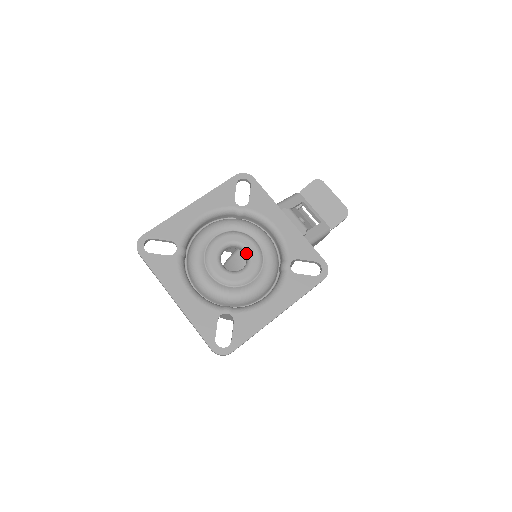
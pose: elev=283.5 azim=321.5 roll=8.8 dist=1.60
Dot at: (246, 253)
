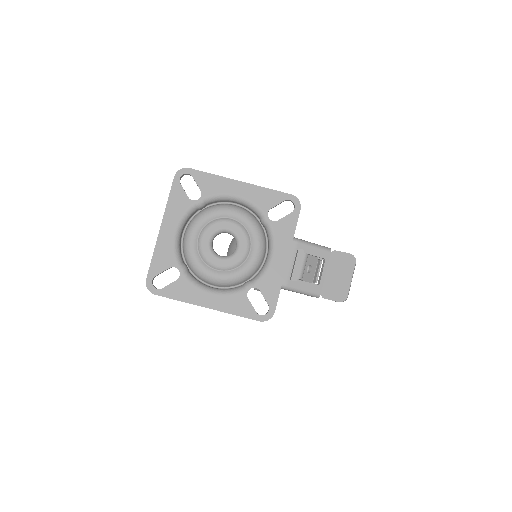
Dot at: (235, 250)
